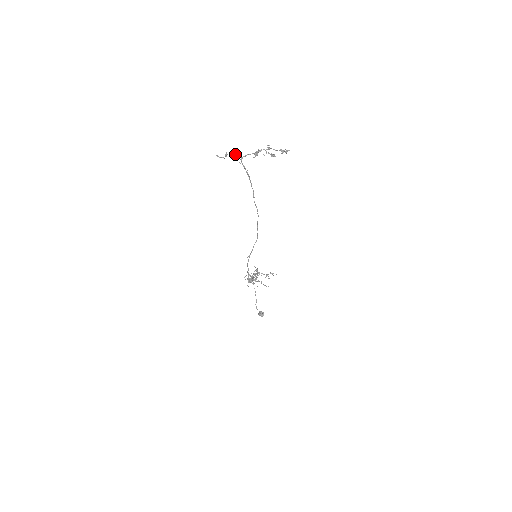
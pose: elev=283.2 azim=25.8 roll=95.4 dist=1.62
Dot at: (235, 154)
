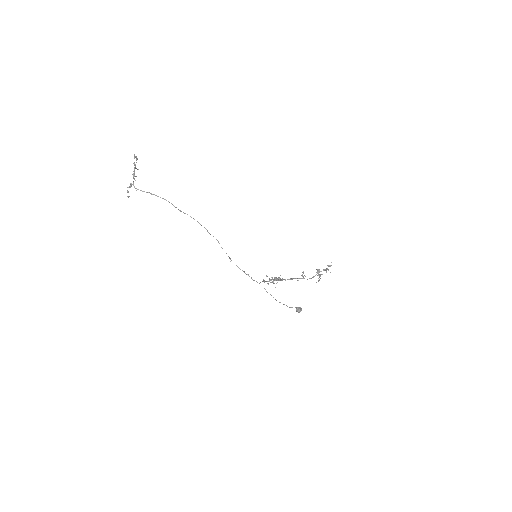
Dot at: (130, 186)
